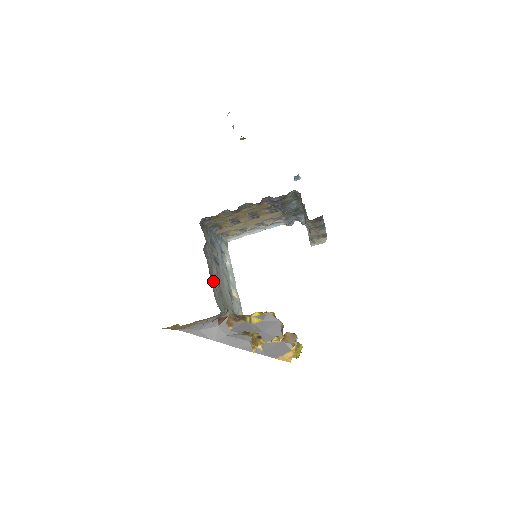
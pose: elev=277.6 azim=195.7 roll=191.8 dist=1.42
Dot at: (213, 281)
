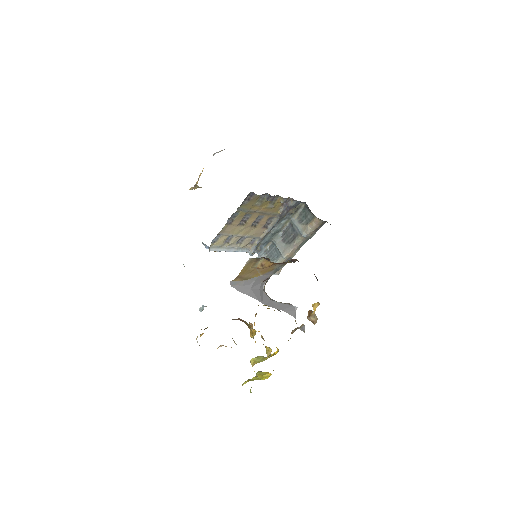
Dot at: occluded
